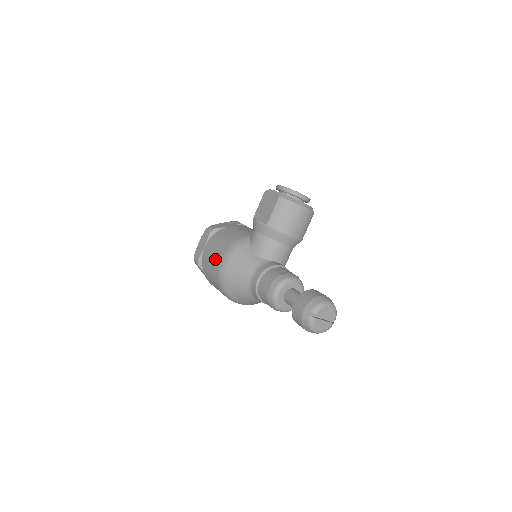
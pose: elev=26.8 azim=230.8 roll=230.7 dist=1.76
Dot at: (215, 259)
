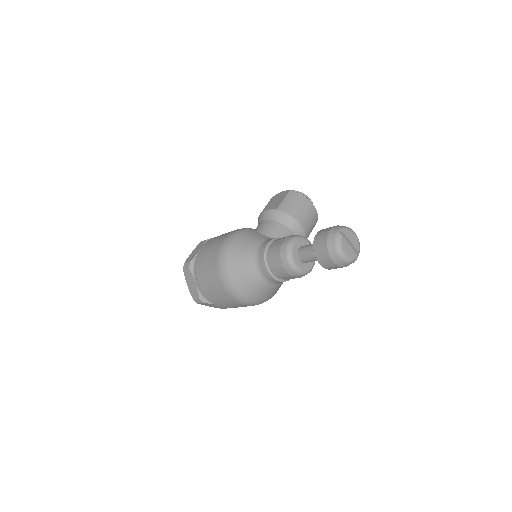
Dot at: (216, 243)
